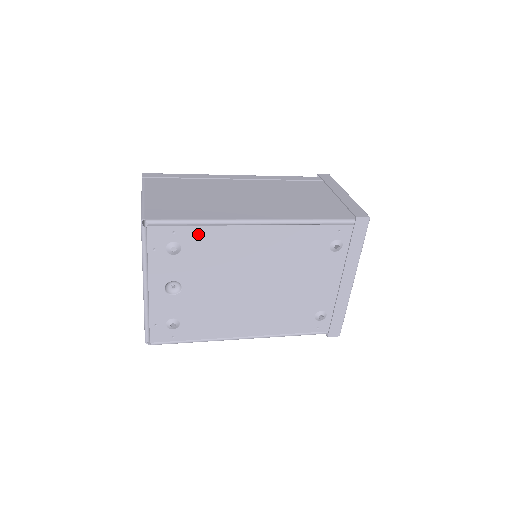
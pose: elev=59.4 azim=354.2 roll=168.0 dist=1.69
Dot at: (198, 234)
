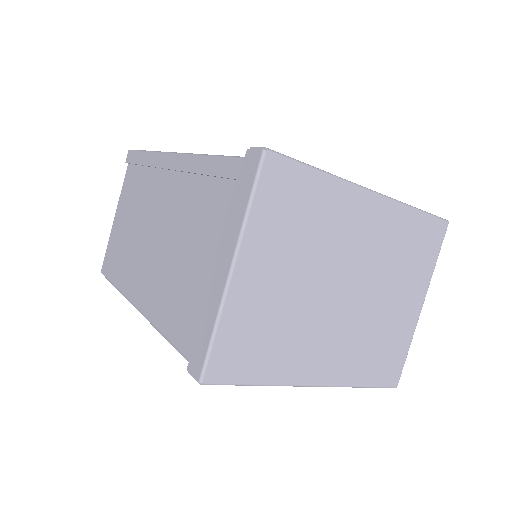
Dot at: occluded
